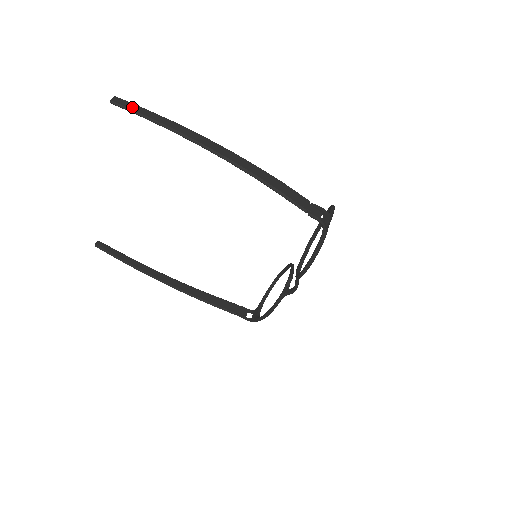
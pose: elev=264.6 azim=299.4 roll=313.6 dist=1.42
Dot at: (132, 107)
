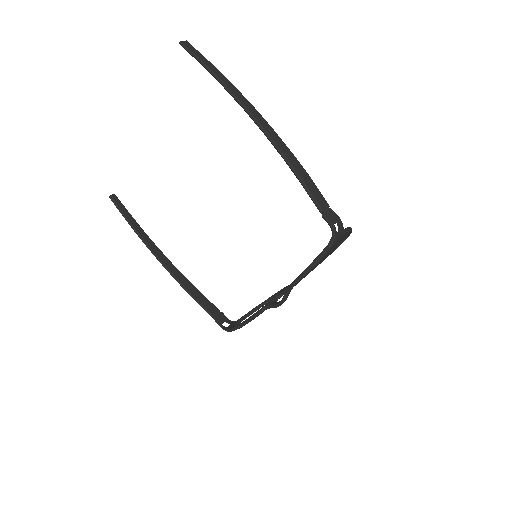
Dot at: (197, 54)
